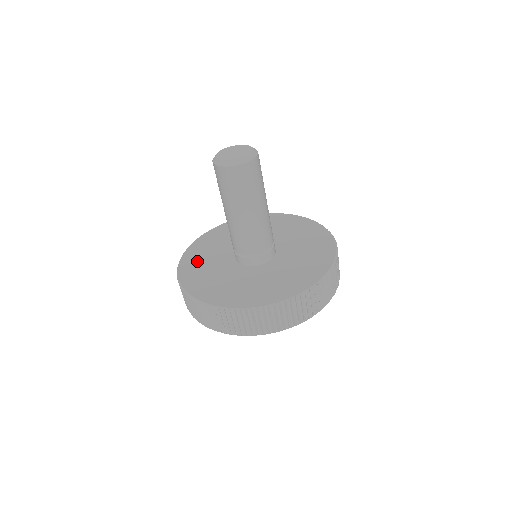
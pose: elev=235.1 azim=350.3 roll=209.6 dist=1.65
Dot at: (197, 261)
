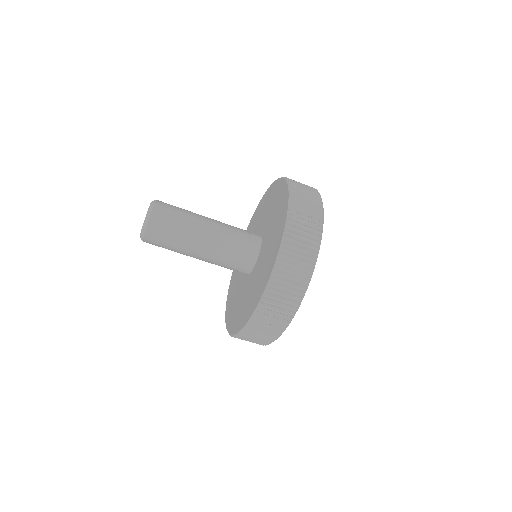
Dot at: (238, 315)
